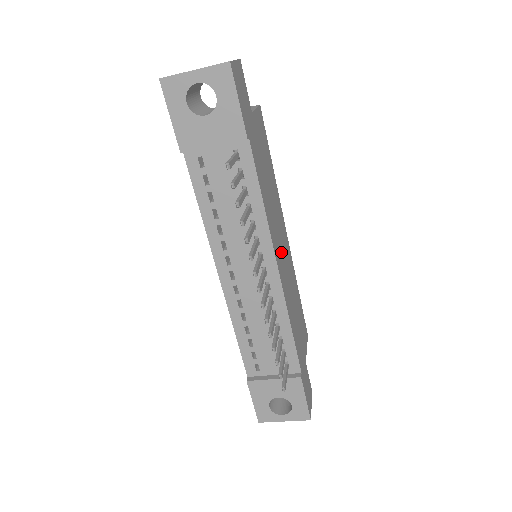
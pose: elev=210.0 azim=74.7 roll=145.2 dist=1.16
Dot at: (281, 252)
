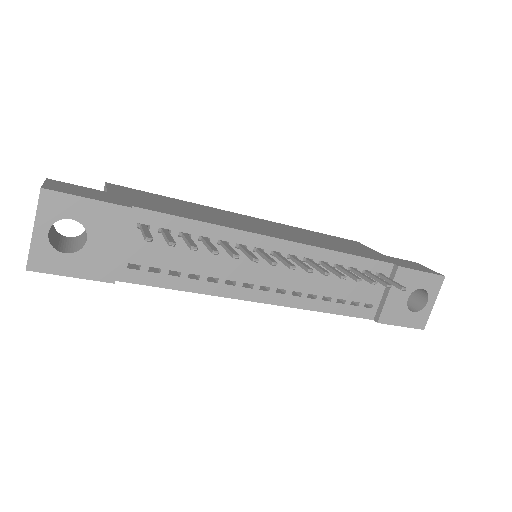
Dot at: (263, 229)
